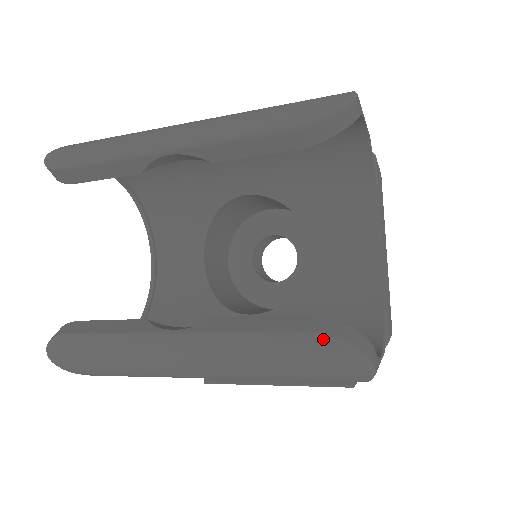
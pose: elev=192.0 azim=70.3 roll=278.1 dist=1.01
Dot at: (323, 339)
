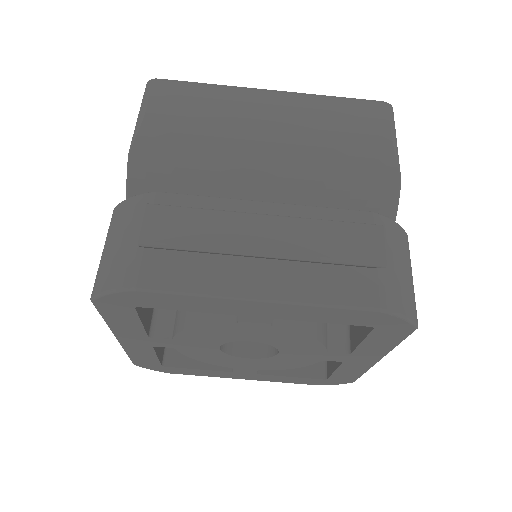
Dot at: occluded
